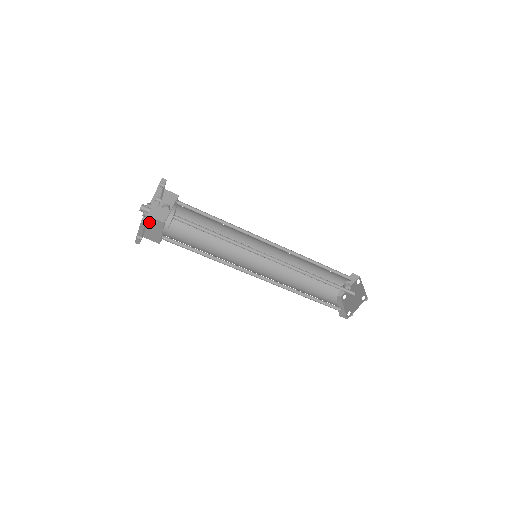
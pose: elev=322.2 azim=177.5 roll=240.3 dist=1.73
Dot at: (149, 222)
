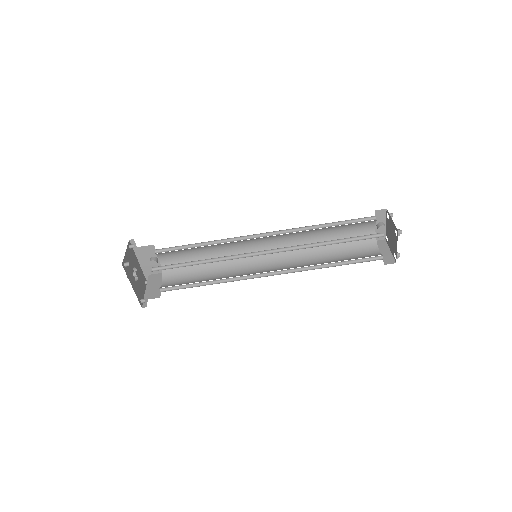
Dot at: (149, 281)
